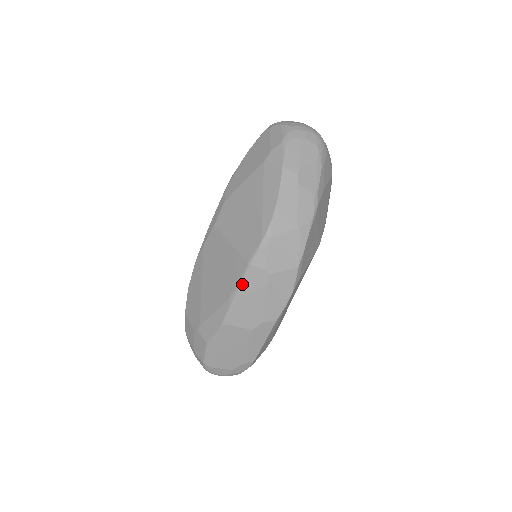
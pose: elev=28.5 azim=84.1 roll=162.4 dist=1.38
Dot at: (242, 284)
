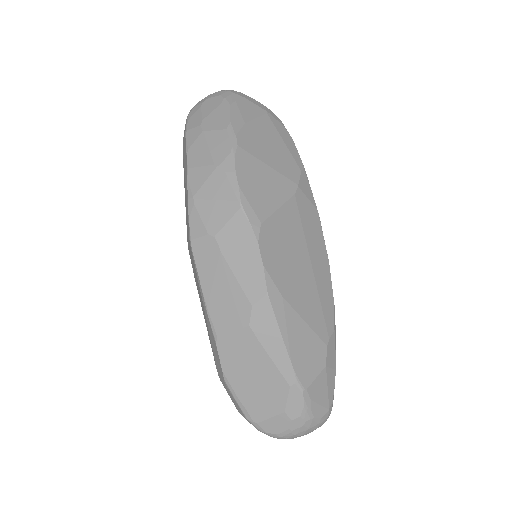
Dot at: (199, 271)
